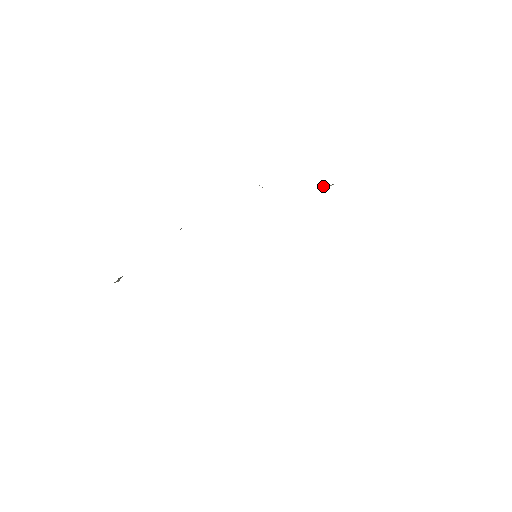
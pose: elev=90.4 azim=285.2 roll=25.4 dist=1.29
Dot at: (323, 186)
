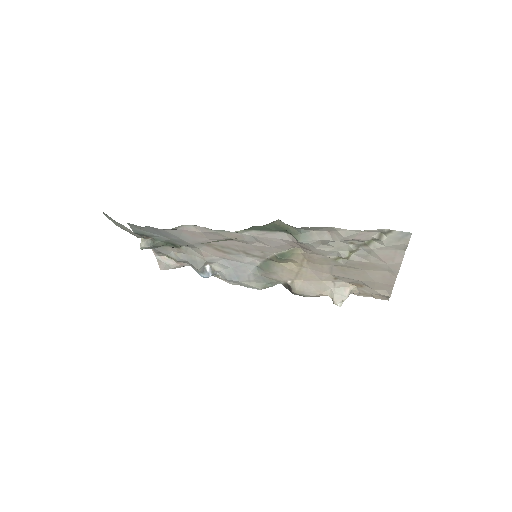
Dot at: (336, 297)
